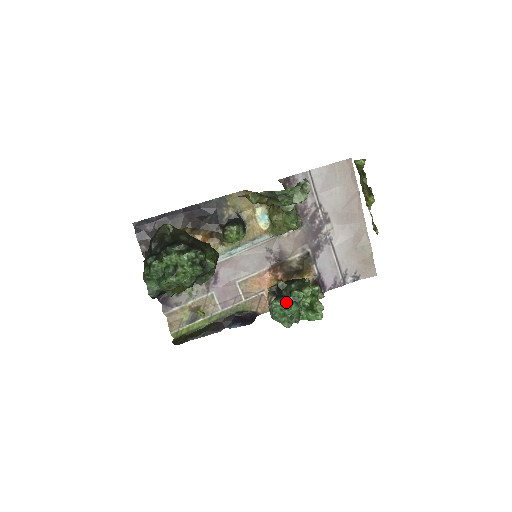
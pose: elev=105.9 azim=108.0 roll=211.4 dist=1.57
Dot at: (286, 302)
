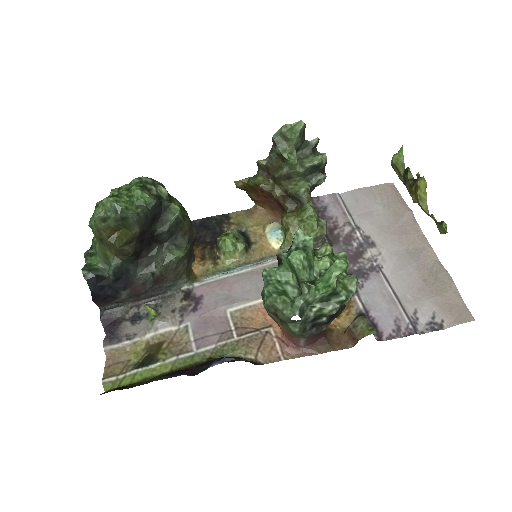
Dot at: (283, 253)
